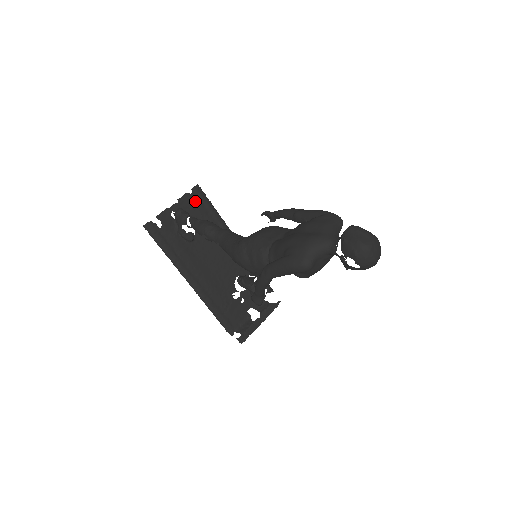
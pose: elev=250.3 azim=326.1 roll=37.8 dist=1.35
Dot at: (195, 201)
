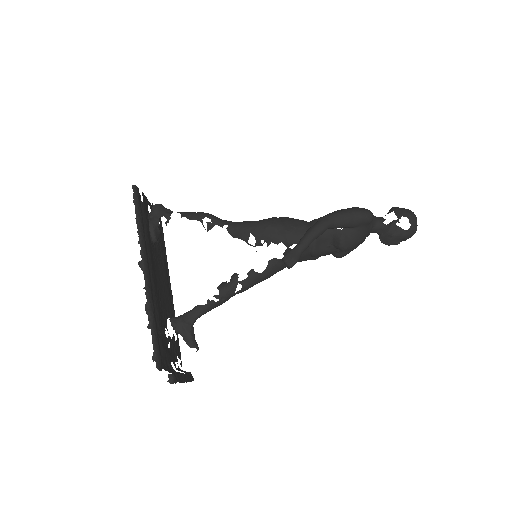
Dot at: occluded
